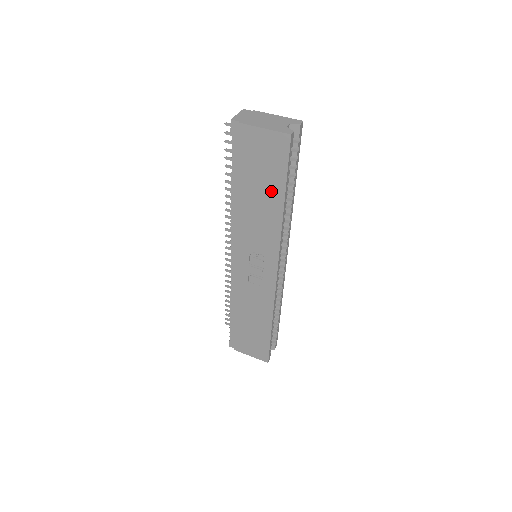
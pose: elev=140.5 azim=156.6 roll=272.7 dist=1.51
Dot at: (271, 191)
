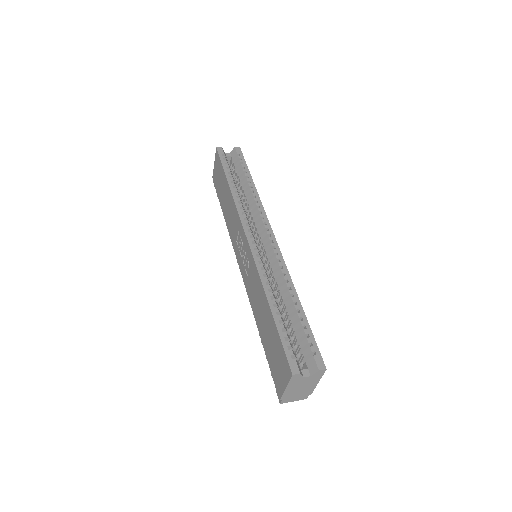
Dot at: (225, 186)
